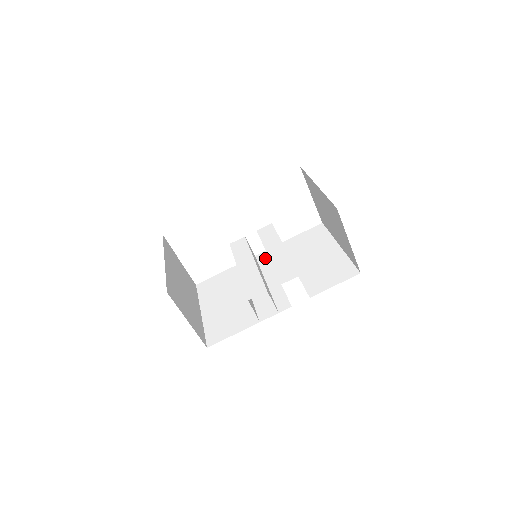
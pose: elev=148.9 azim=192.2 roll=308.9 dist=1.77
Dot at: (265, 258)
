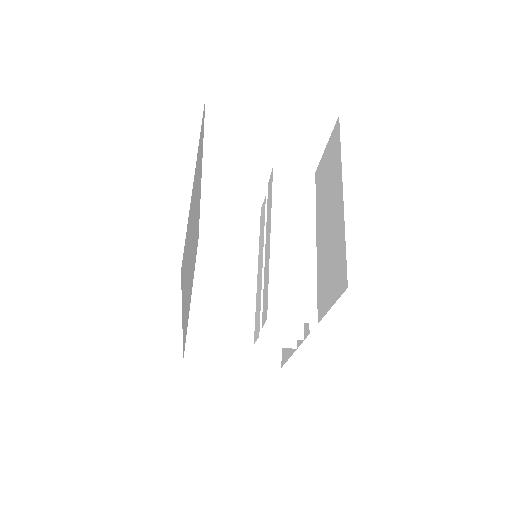
Dot at: occluded
